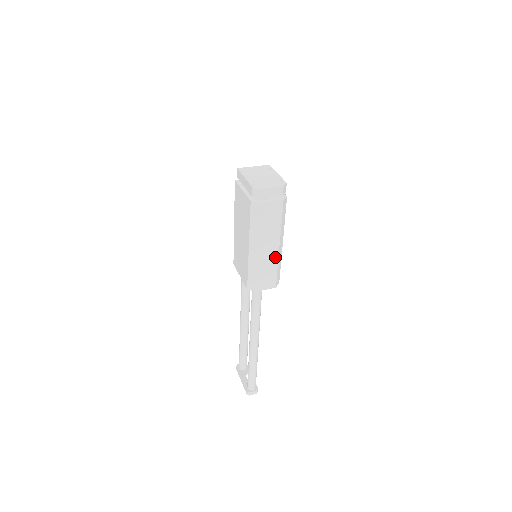
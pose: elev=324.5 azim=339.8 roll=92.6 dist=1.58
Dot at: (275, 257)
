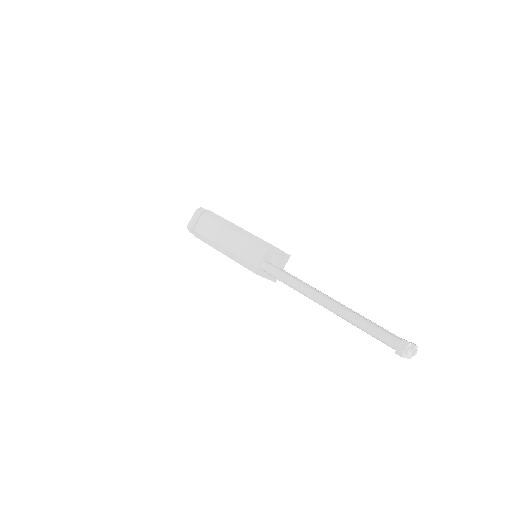
Dot at: (239, 237)
